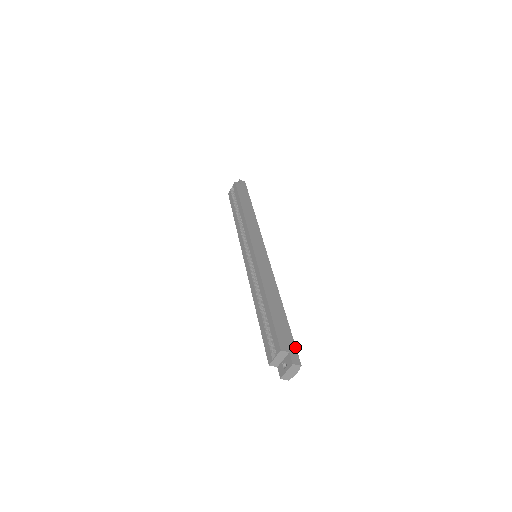
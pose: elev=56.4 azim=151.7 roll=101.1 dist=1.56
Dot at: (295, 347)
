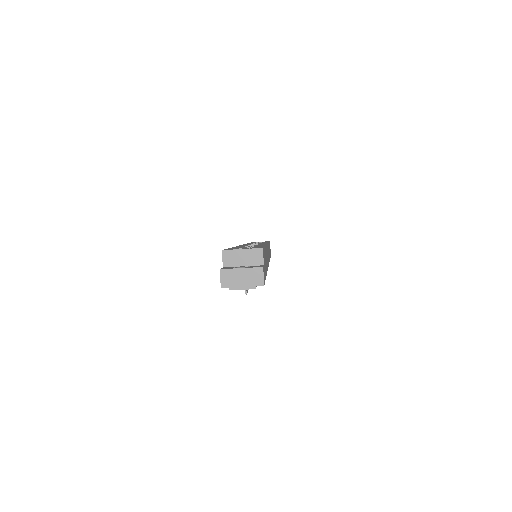
Dot at: occluded
